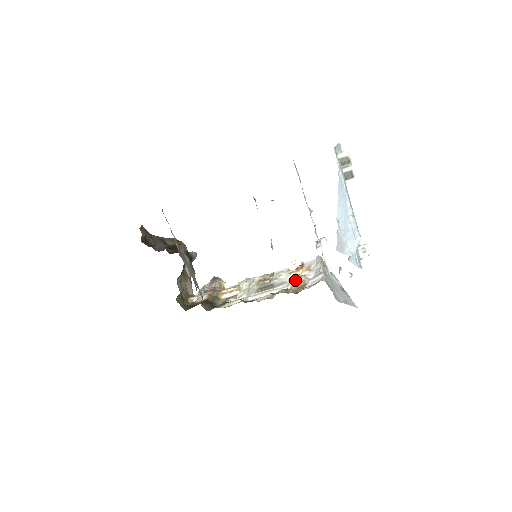
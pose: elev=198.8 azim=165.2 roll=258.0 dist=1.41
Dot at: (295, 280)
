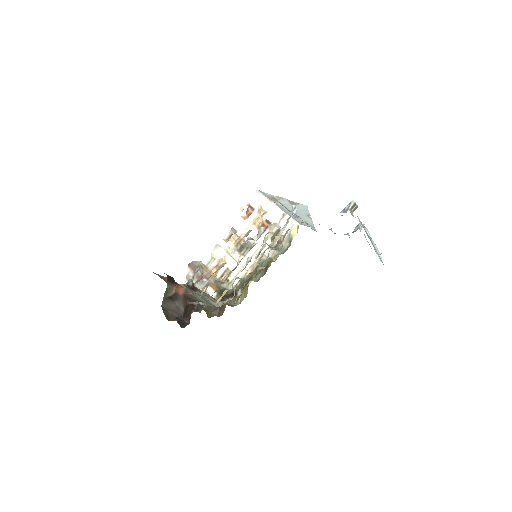
Dot at: occluded
